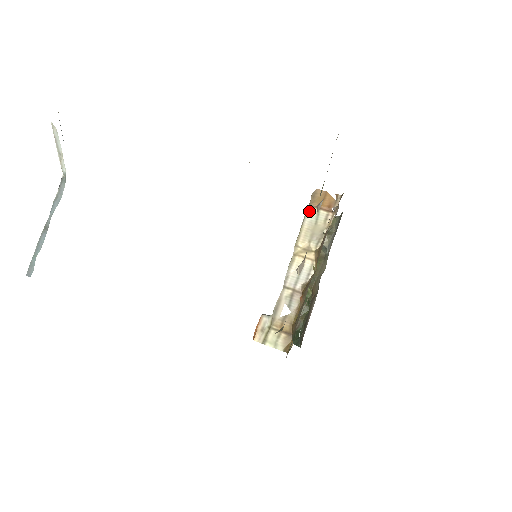
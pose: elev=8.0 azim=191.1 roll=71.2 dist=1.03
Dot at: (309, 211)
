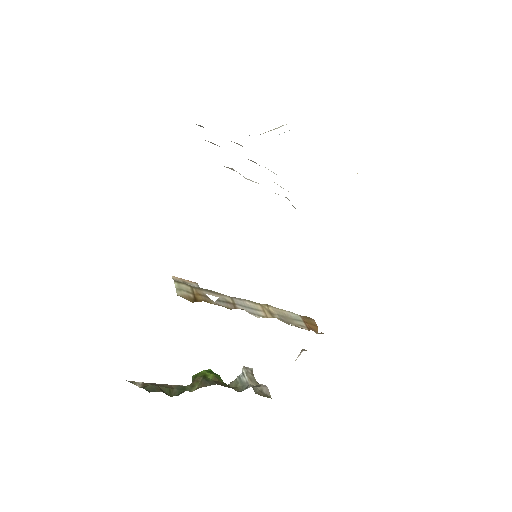
Dot at: (297, 315)
